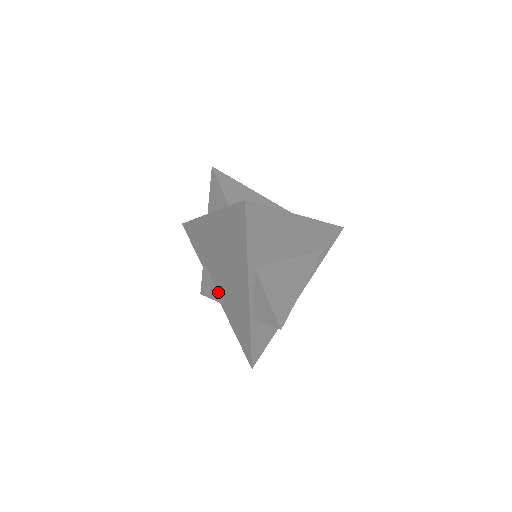
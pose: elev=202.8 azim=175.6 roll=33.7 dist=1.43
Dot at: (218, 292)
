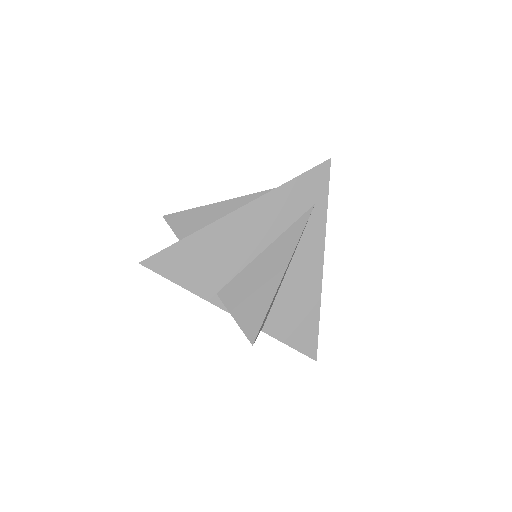
Dot at: occluded
